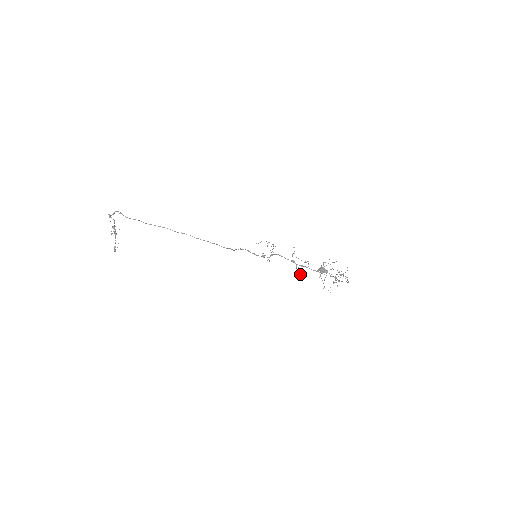
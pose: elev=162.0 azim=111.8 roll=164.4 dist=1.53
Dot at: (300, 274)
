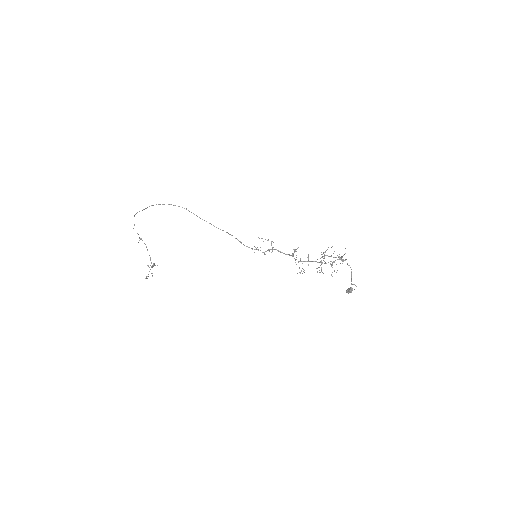
Dot at: (299, 267)
